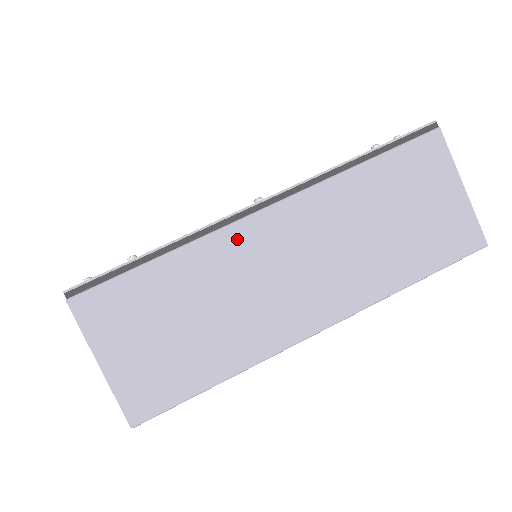
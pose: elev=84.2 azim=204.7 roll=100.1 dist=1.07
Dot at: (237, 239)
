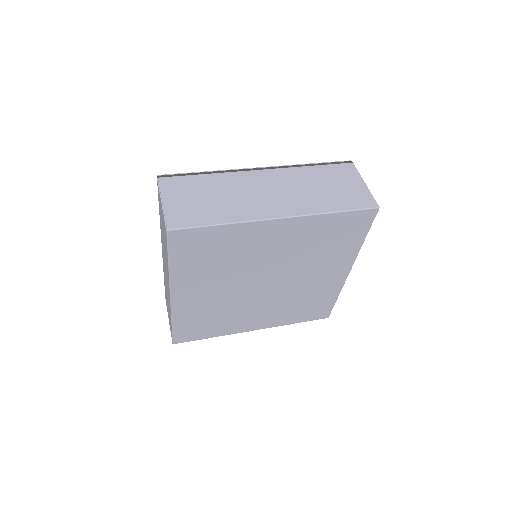
Dot at: (245, 176)
